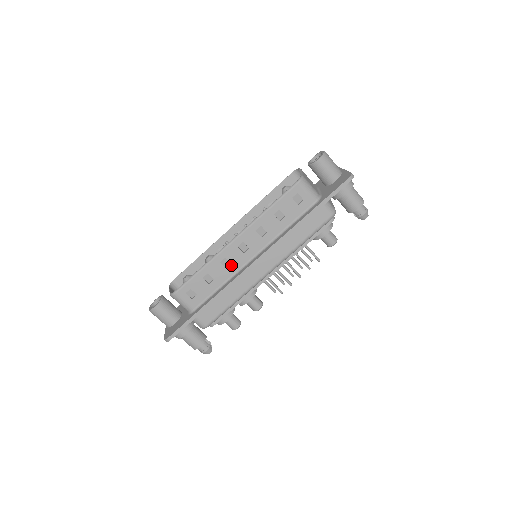
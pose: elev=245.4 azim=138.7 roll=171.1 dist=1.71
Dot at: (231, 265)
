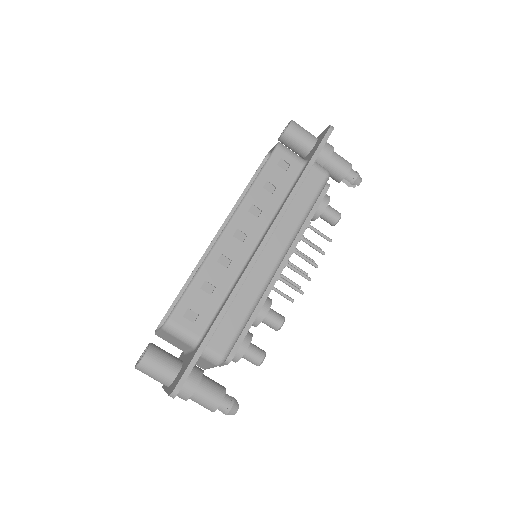
Dot at: (231, 262)
